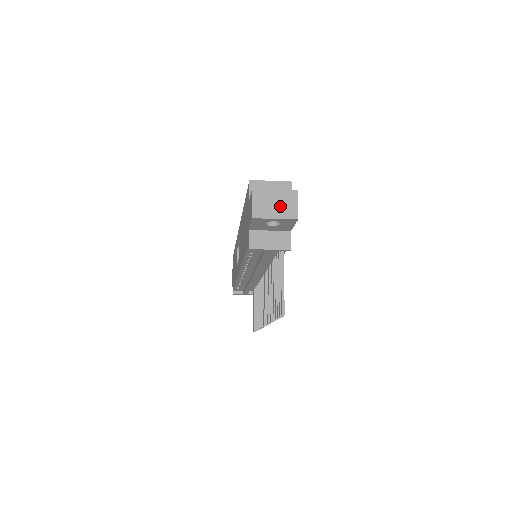
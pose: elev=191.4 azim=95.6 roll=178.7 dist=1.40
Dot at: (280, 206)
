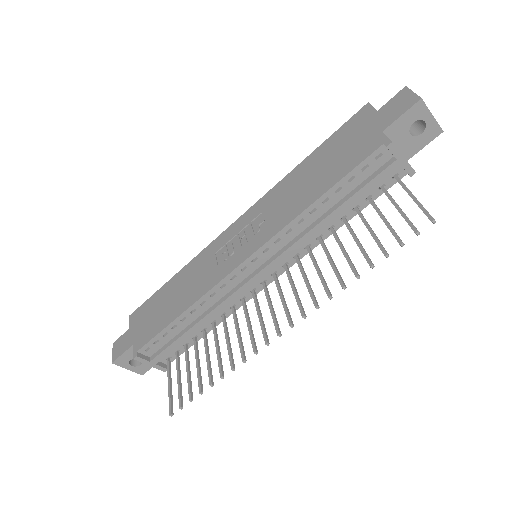
Dot at: occluded
